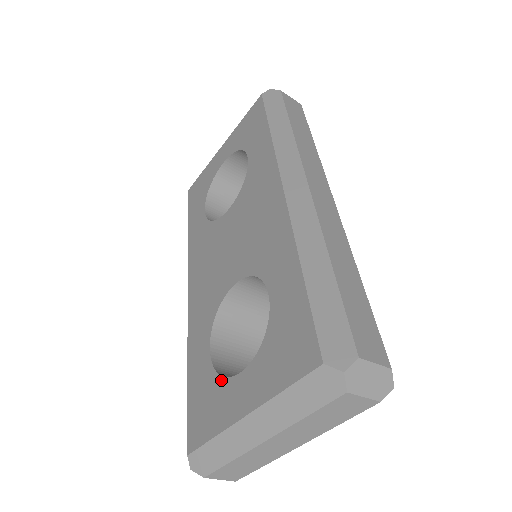
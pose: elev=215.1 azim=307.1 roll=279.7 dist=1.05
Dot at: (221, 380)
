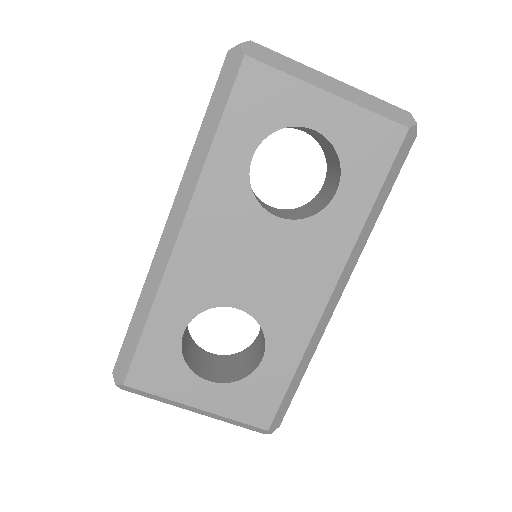
Dot at: (186, 368)
